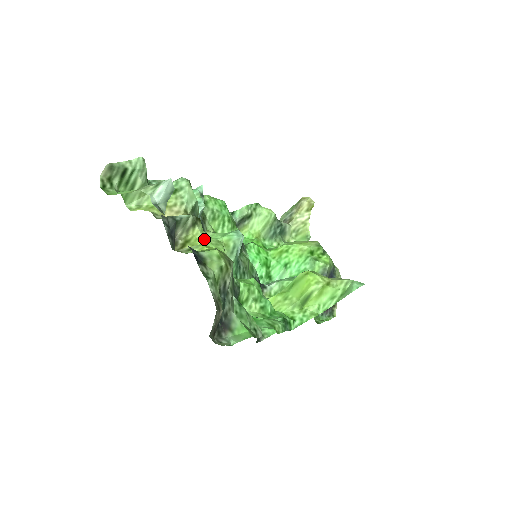
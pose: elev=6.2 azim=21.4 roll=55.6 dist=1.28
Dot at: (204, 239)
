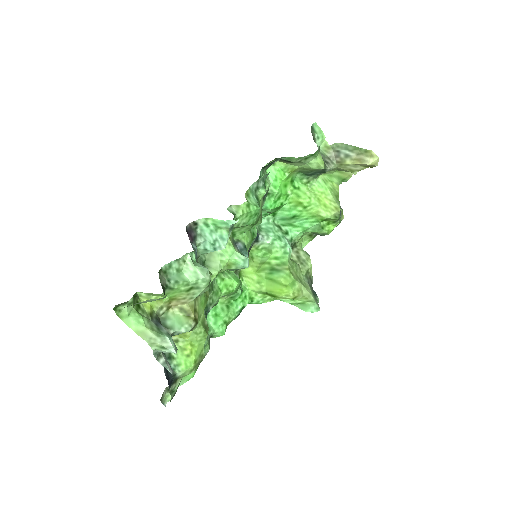
Dot at: (193, 336)
